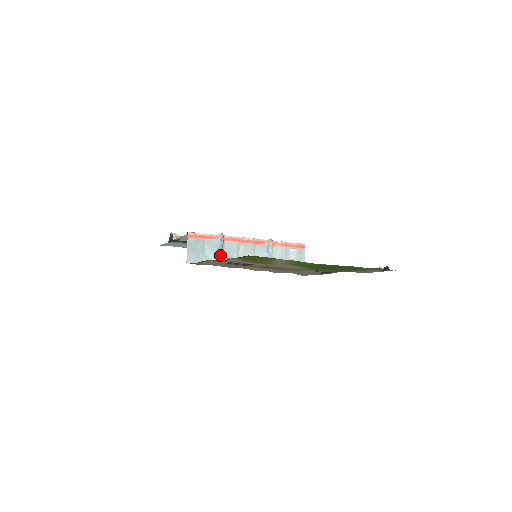
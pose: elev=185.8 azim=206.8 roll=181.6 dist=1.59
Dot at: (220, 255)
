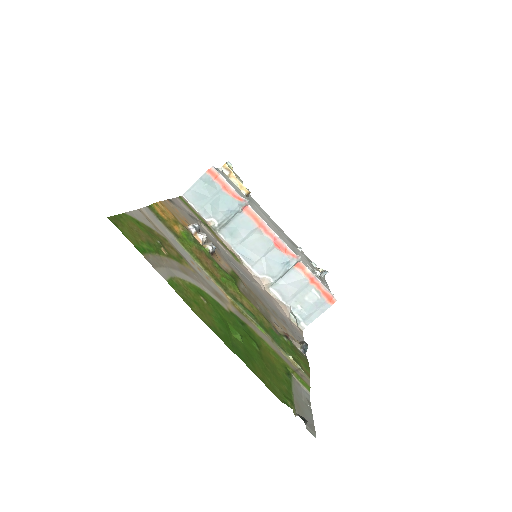
Dot at: (225, 220)
